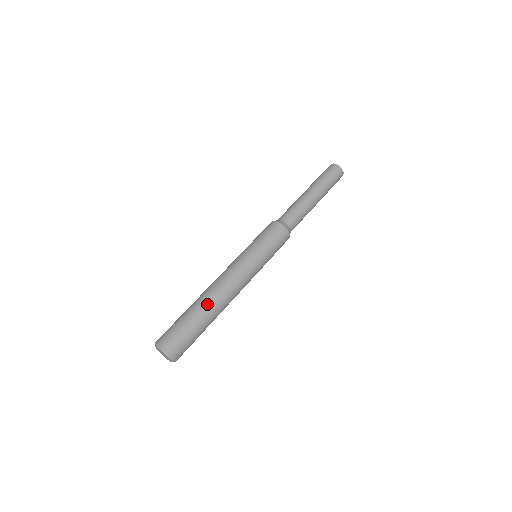
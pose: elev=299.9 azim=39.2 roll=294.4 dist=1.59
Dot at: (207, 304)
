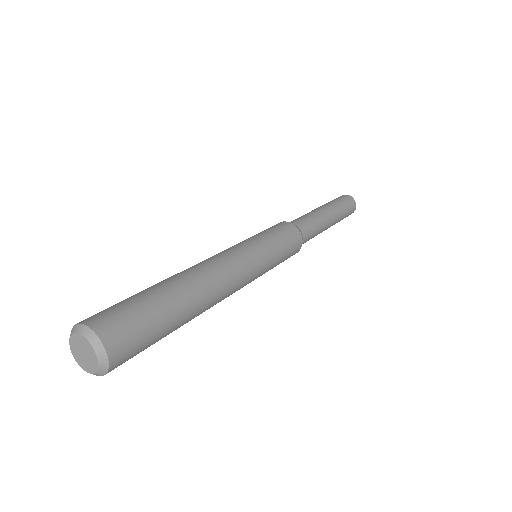
Dot at: (177, 279)
